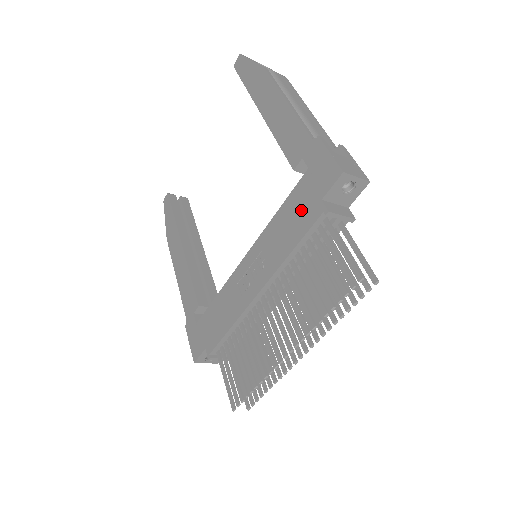
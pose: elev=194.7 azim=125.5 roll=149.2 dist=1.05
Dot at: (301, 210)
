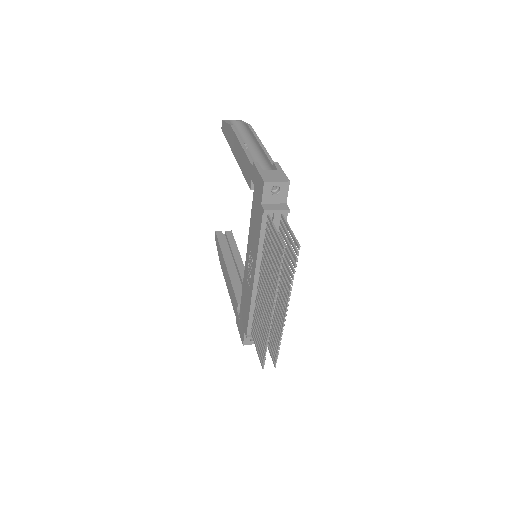
Dot at: (256, 215)
